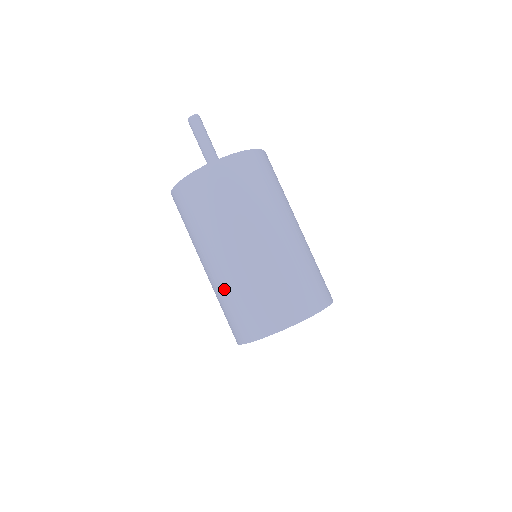
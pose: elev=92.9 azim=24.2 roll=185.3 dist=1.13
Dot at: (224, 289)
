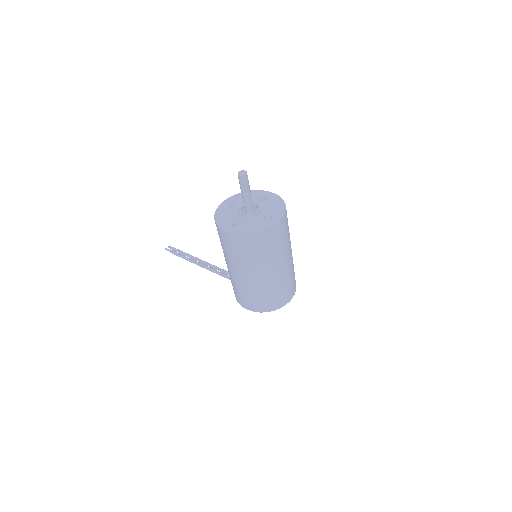
Dot at: (266, 288)
